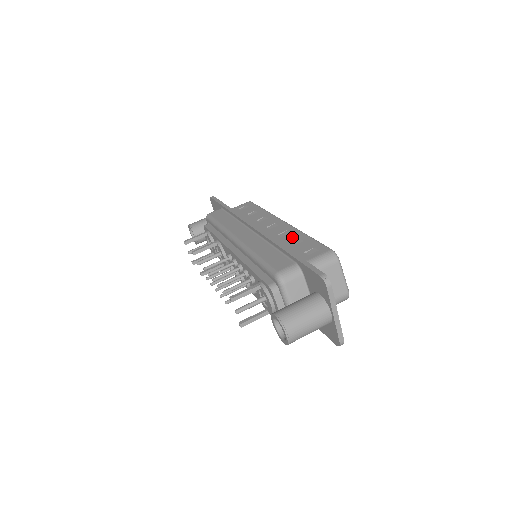
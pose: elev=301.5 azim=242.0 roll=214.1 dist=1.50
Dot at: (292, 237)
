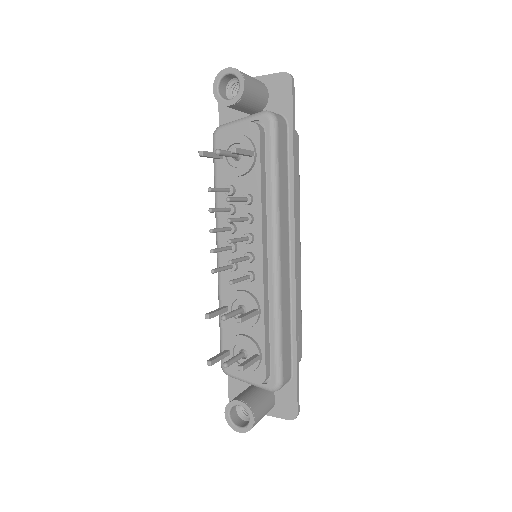
Dot at: occluded
